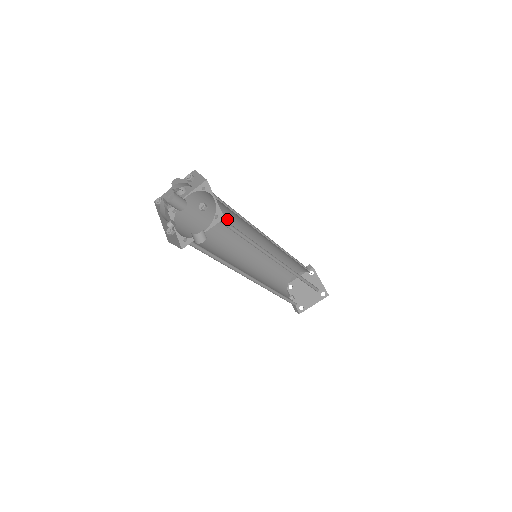
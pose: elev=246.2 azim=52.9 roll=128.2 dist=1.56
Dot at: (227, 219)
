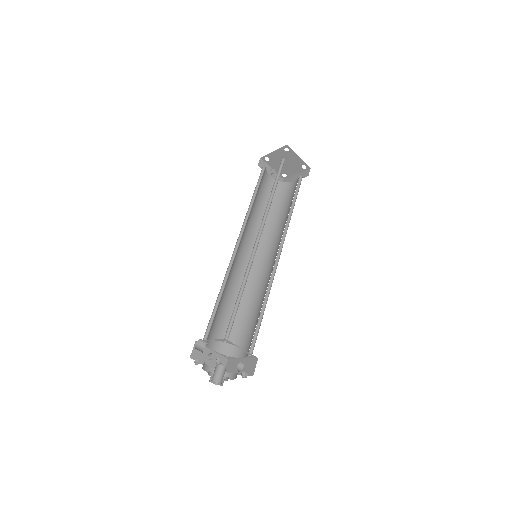
Dot at: occluded
